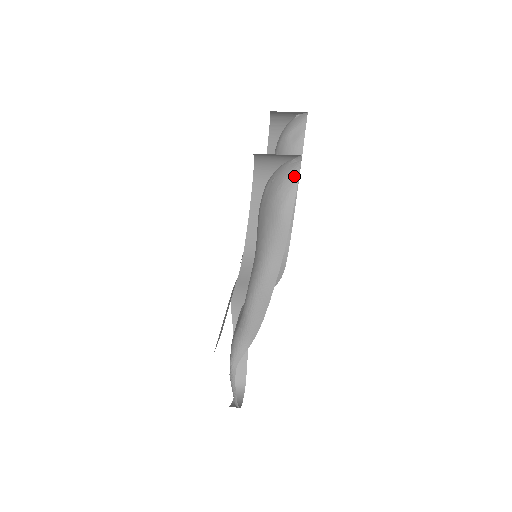
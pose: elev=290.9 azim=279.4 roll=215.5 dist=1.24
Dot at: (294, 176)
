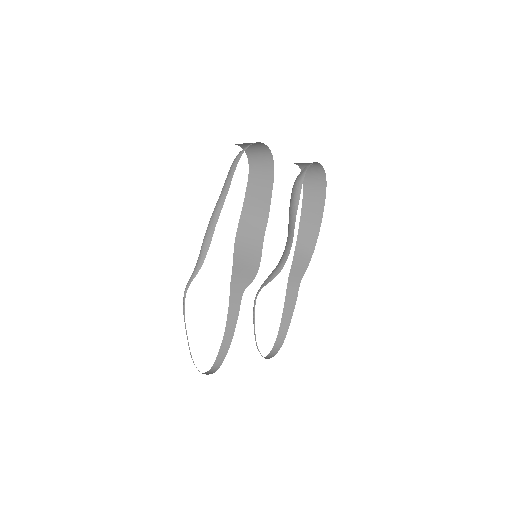
Dot at: (248, 146)
